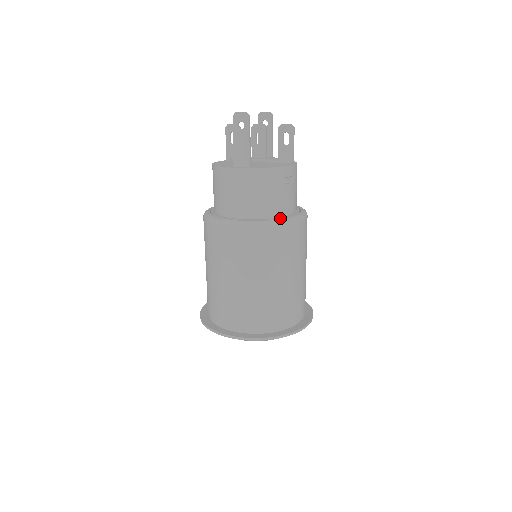
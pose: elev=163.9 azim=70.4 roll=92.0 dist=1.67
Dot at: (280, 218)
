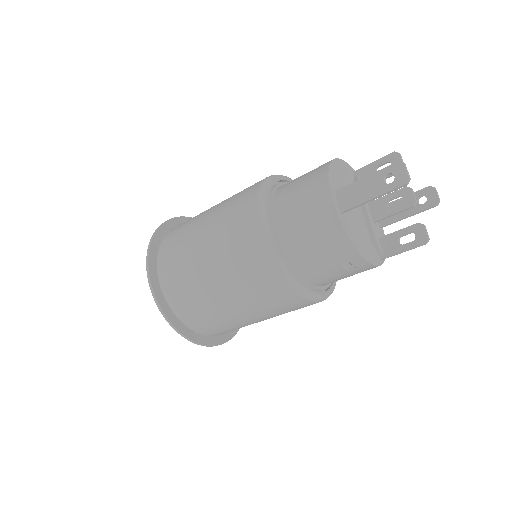
Dot at: (297, 275)
